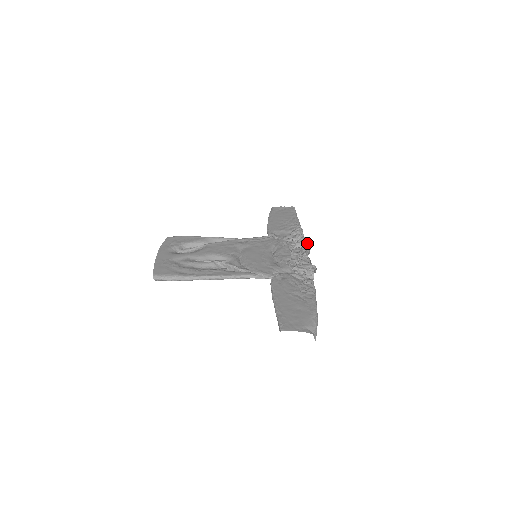
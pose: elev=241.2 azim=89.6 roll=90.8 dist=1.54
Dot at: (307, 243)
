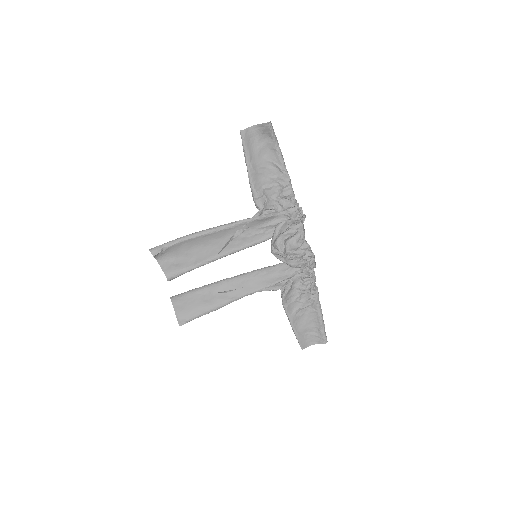
Dot at: (314, 265)
